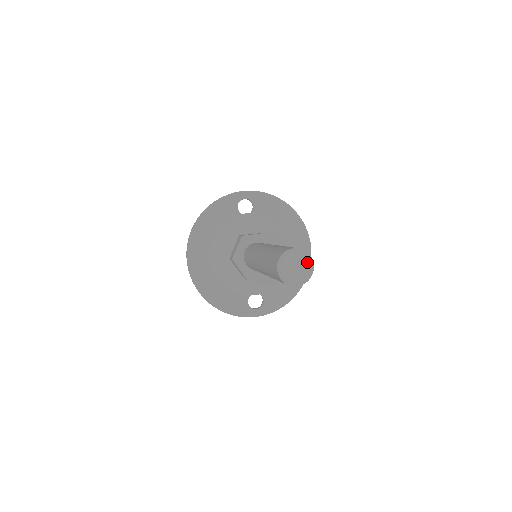
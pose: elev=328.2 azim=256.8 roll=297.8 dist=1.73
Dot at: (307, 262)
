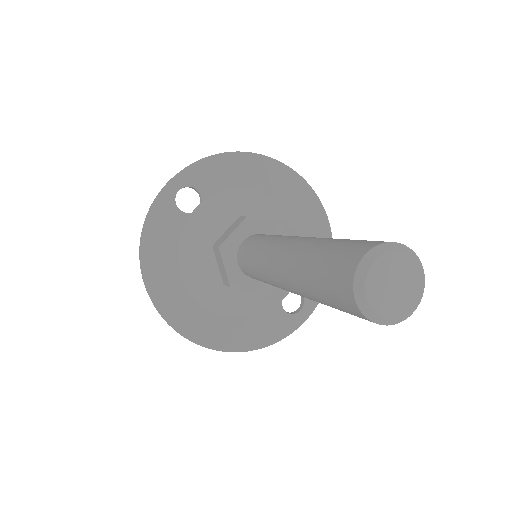
Dot at: (404, 260)
